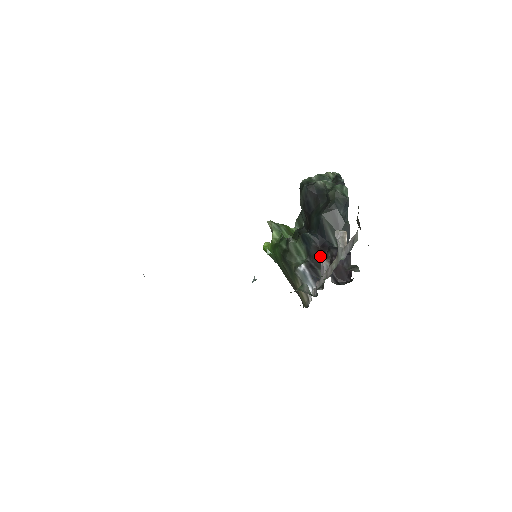
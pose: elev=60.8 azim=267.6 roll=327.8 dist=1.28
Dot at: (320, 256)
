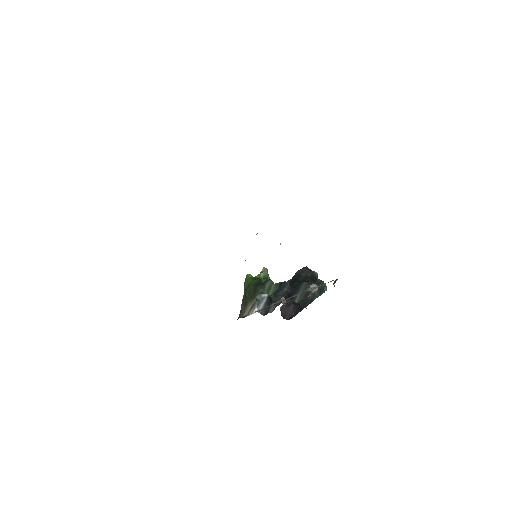
Dot at: occluded
